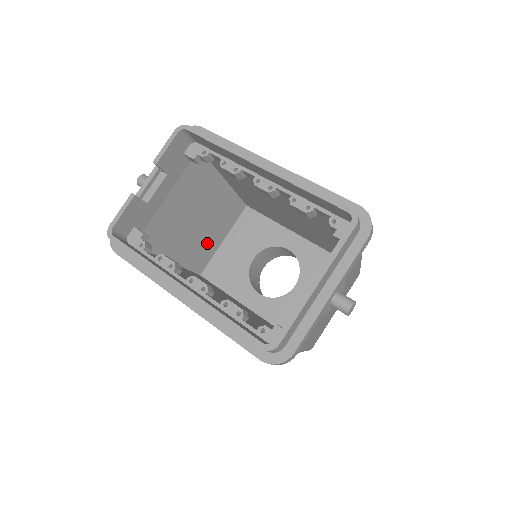
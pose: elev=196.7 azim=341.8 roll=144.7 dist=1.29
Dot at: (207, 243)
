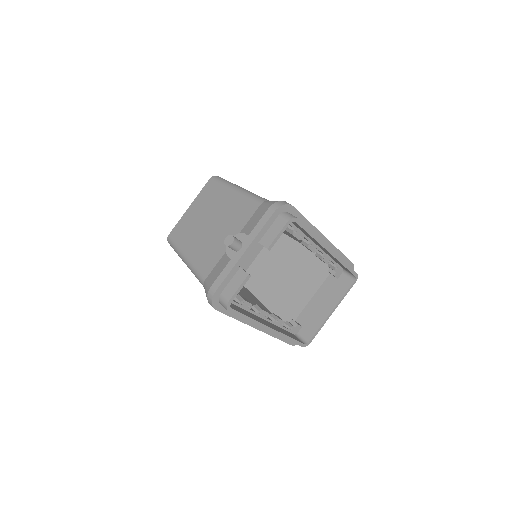
Dot at: occluded
